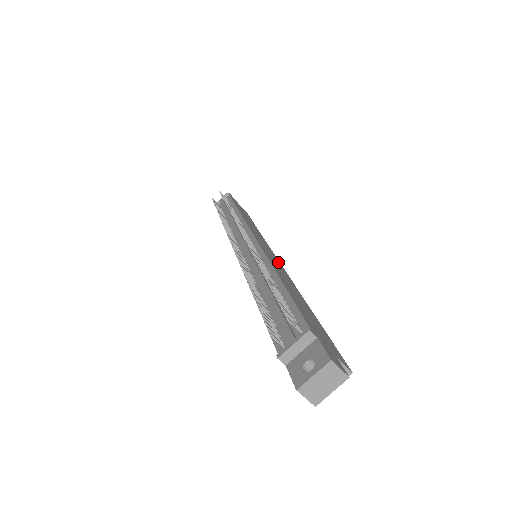
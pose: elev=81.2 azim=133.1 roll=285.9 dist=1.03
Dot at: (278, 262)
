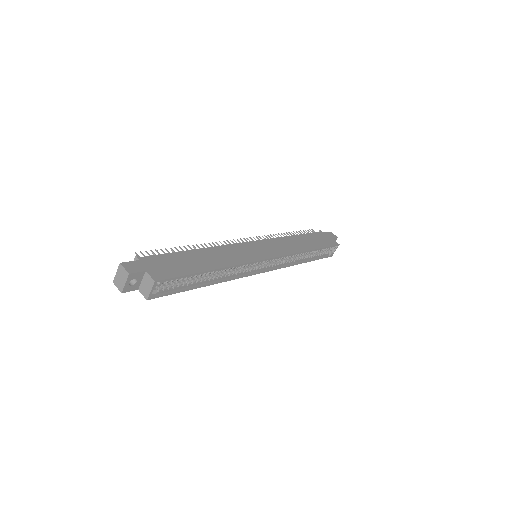
Dot at: (260, 256)
